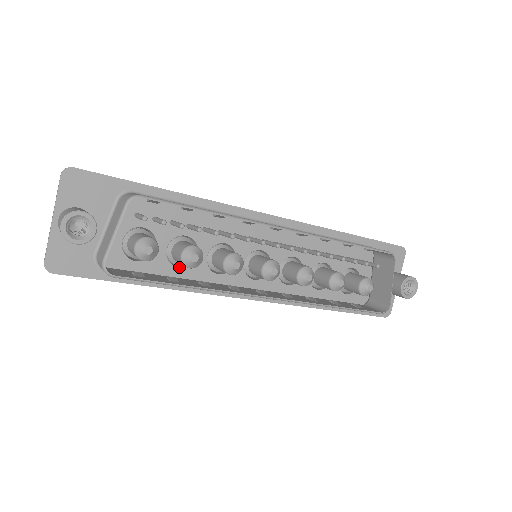
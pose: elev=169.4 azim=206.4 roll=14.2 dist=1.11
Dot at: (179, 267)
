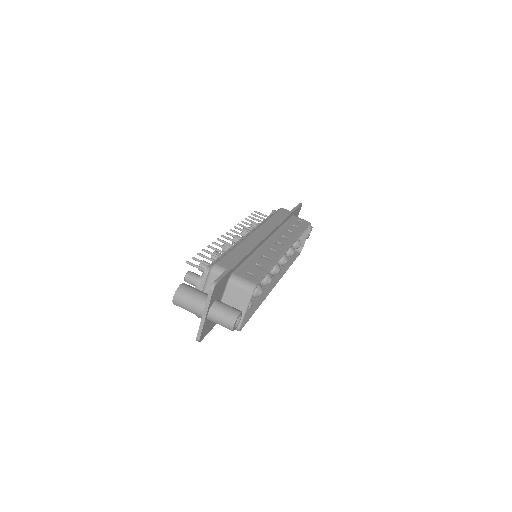
Dot at: occluded
